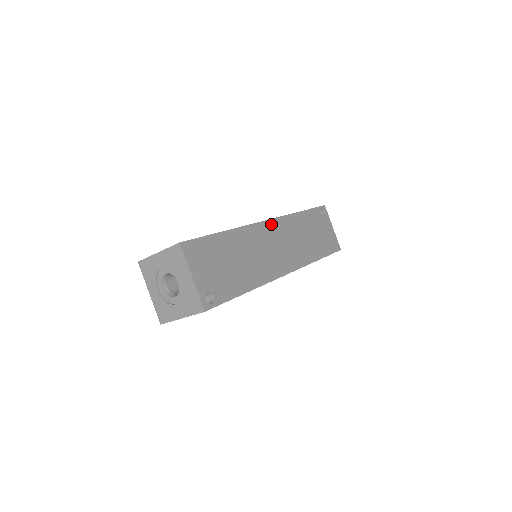
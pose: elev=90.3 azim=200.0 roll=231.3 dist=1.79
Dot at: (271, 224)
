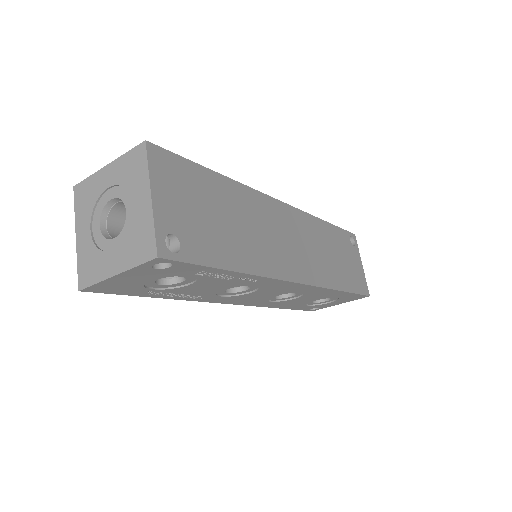
Dot at: (287, 210)
